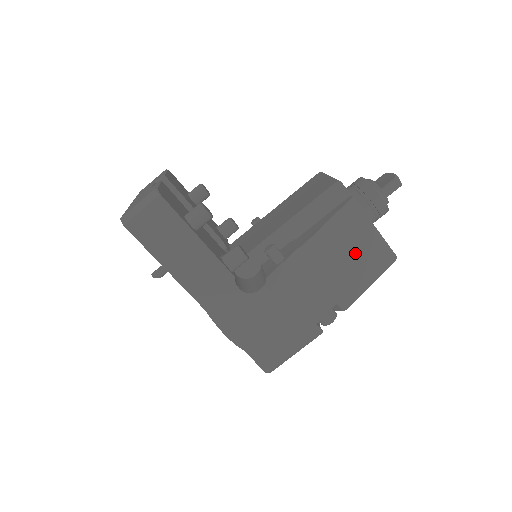
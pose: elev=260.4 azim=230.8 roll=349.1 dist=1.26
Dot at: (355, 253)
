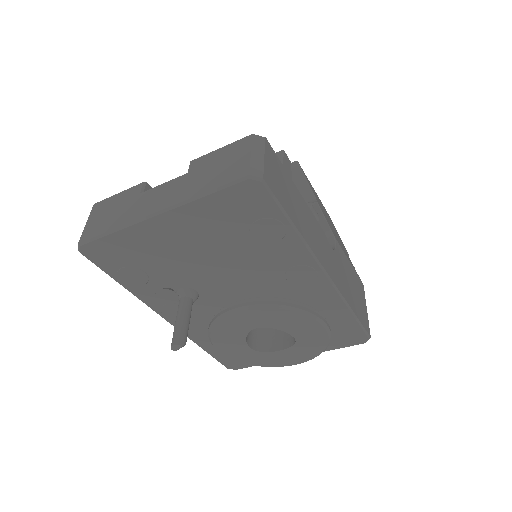
Dot at: occluded
